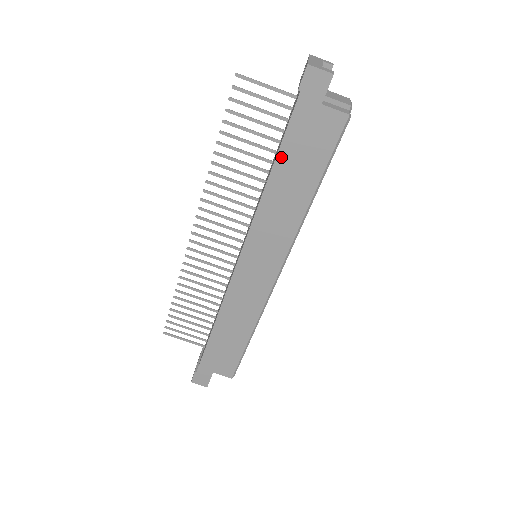
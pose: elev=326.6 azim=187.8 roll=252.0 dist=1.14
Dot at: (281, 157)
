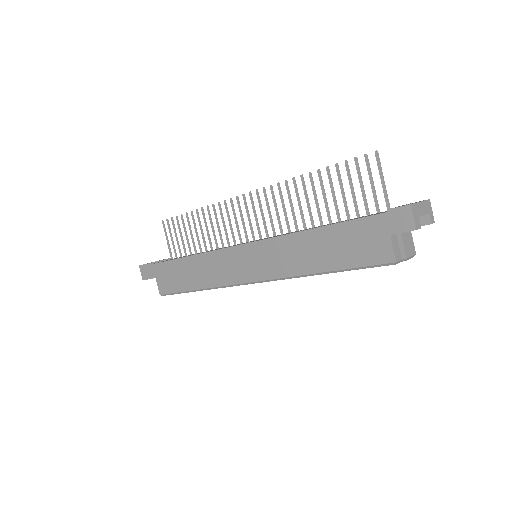
Dot at: (332, 229)
